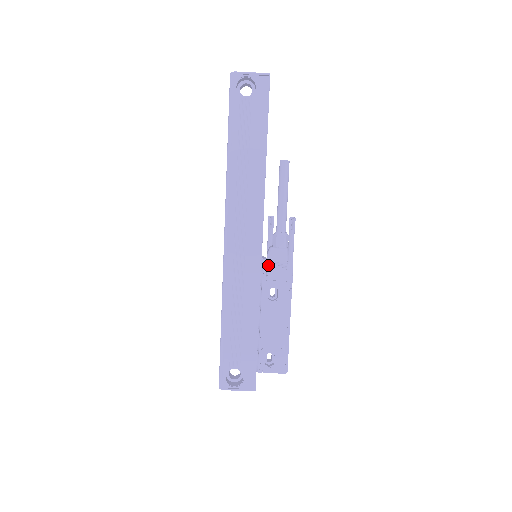
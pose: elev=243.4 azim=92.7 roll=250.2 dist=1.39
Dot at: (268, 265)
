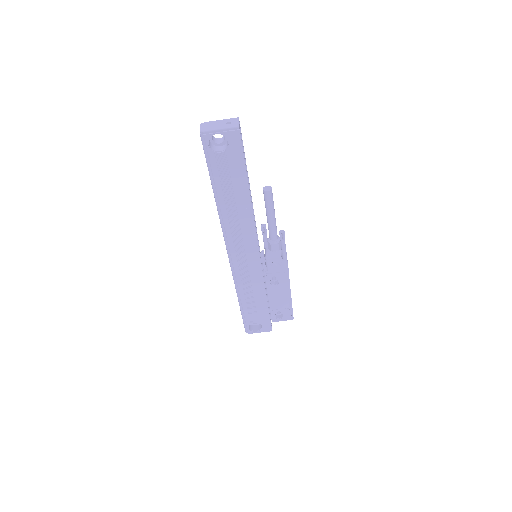
Dot at: (267, 265)
